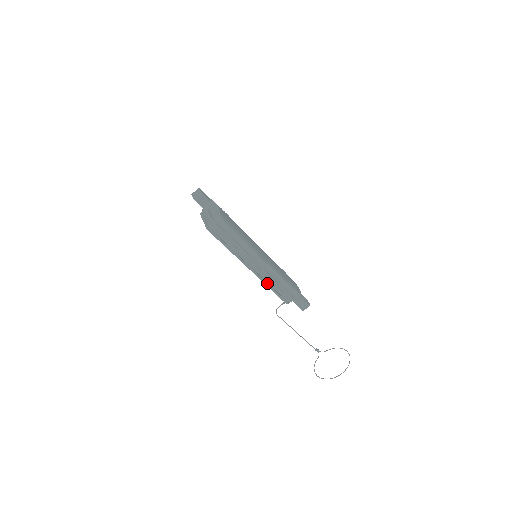
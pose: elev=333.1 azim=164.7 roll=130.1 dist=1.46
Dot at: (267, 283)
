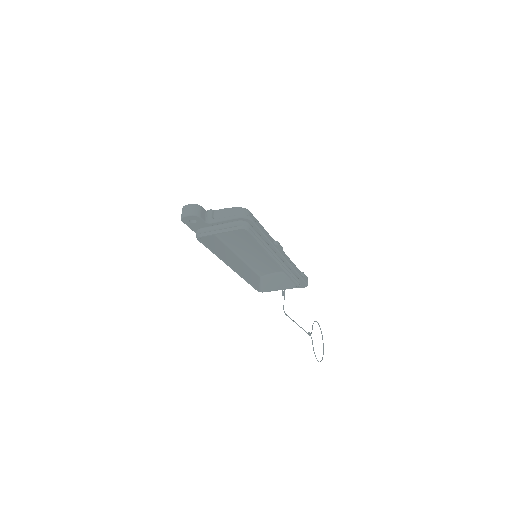
Dot at: (287, 270)
